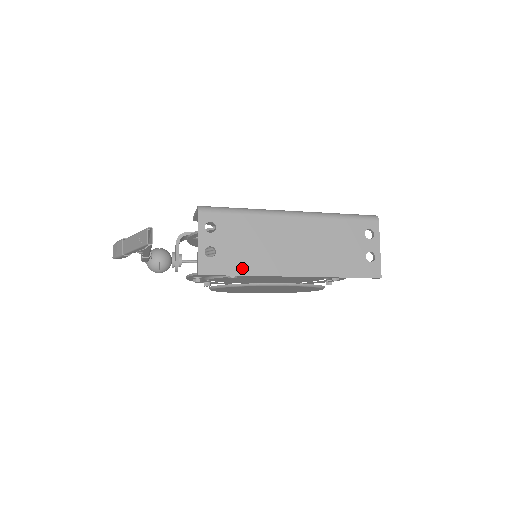
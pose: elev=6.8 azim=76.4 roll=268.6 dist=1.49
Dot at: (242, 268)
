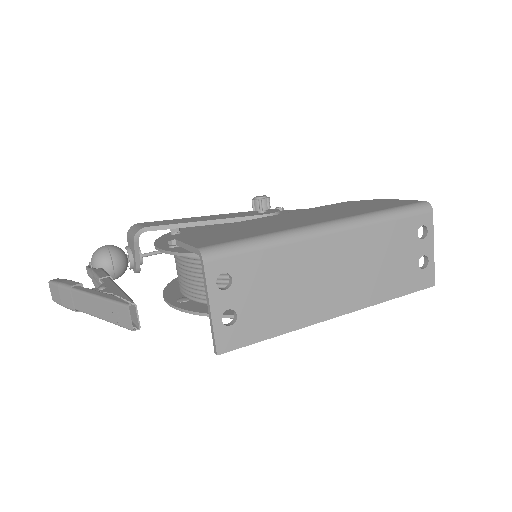
Dot at: (274, 326)
